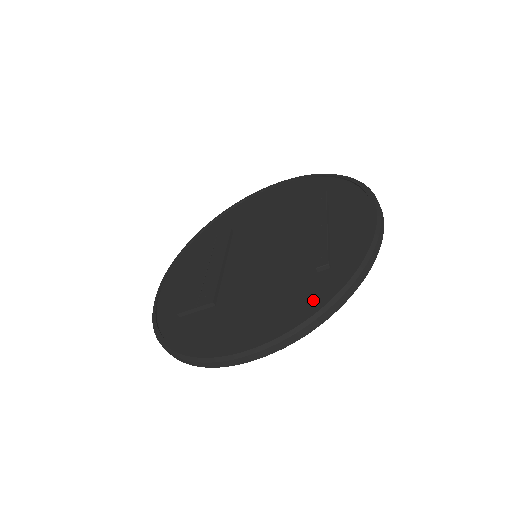
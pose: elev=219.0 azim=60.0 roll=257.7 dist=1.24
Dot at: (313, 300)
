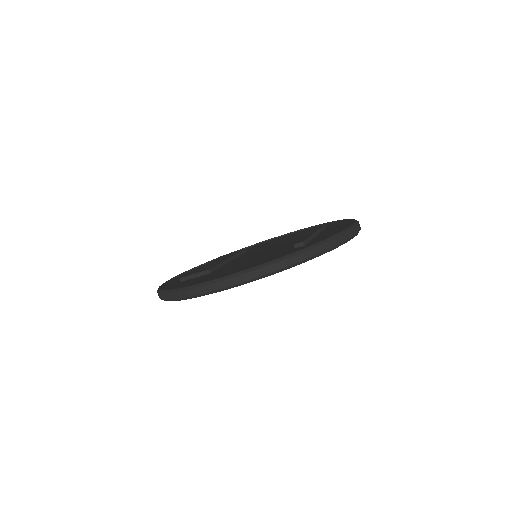
Dot at: occluded
